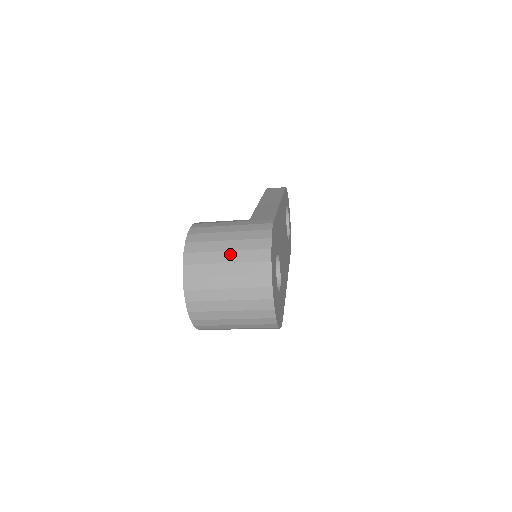
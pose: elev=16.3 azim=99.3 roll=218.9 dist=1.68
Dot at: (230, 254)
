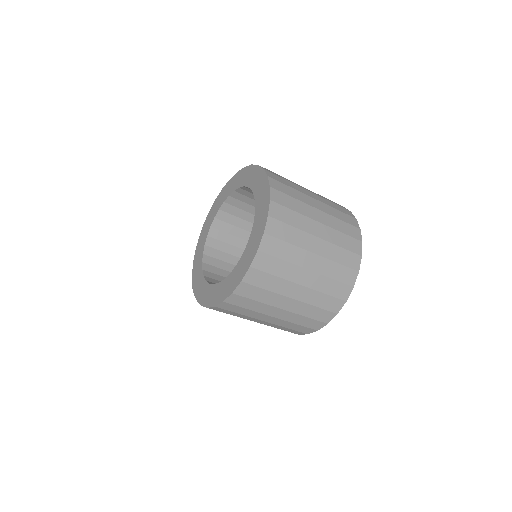
Dot at: (319, 203)
